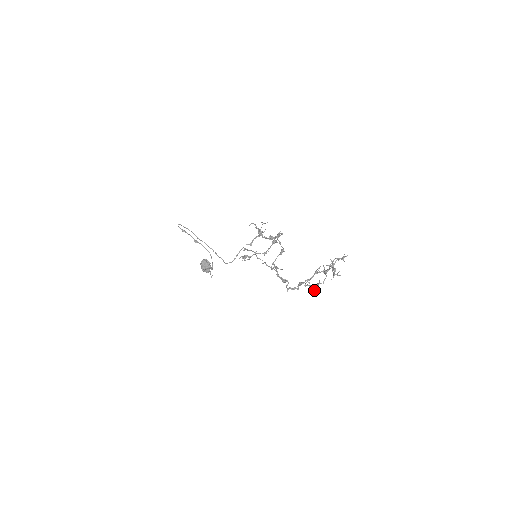
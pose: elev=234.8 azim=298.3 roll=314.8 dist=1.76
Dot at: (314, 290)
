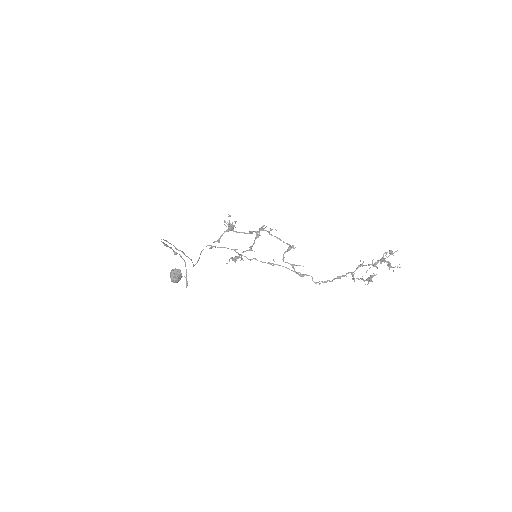
Dot at: occluded
